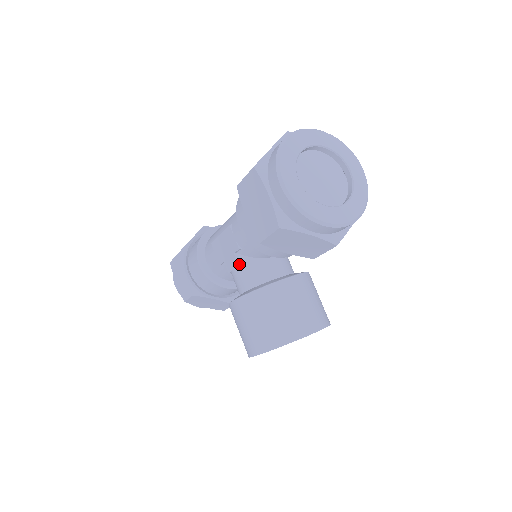
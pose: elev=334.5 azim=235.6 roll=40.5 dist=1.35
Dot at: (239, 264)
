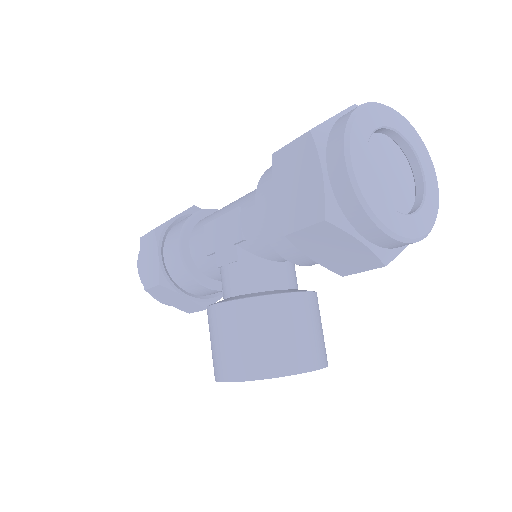
Dot at: (236, 259)
